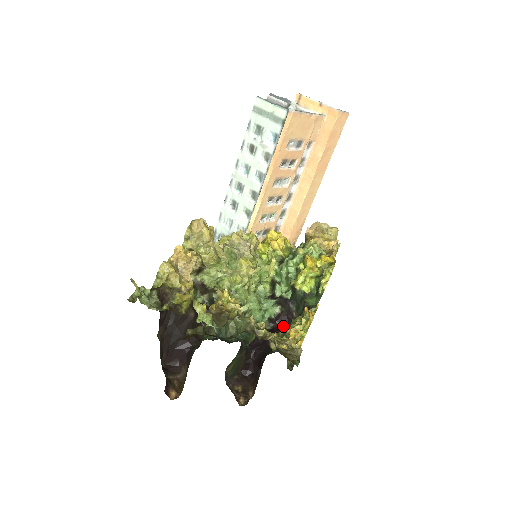
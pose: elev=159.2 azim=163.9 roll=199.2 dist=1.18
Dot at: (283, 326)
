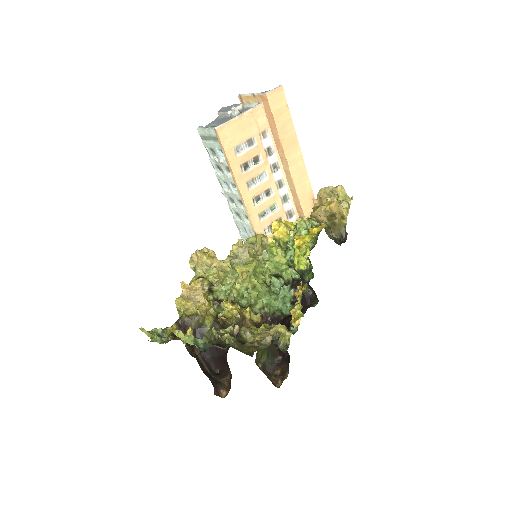
Dot at: (303, 305)
